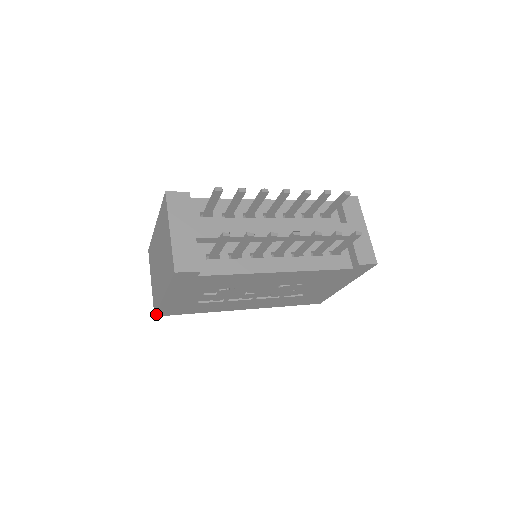
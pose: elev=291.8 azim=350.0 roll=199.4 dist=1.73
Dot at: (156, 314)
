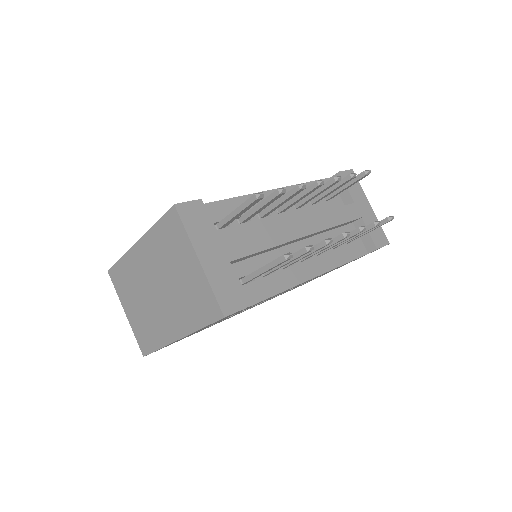
Dot at: (148, 354)
